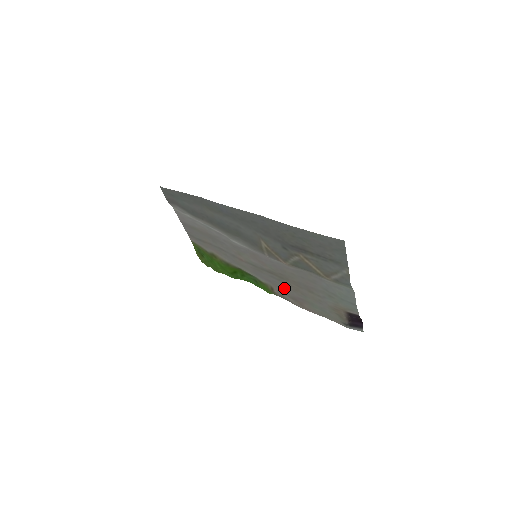
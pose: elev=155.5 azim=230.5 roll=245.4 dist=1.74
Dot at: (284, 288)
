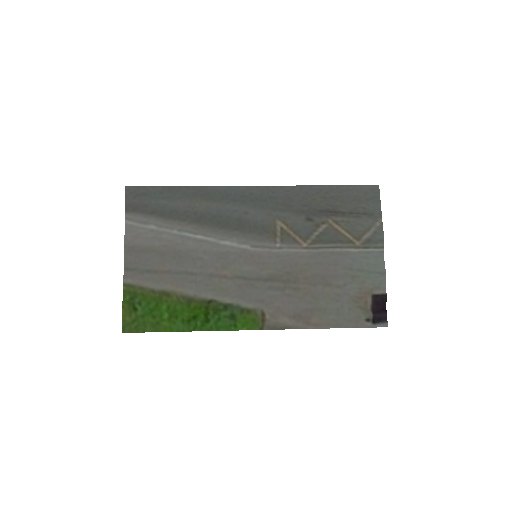
Dot at: (285, 302)
